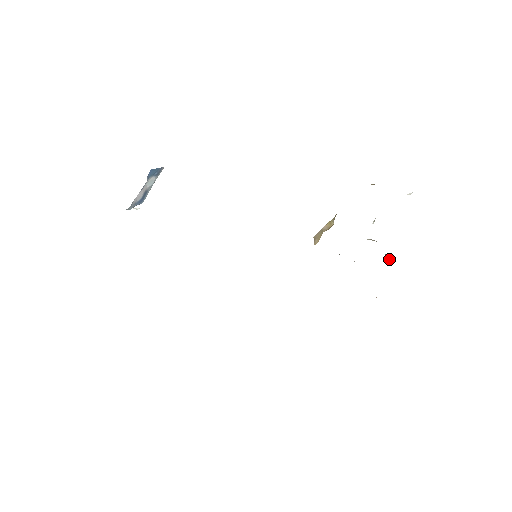
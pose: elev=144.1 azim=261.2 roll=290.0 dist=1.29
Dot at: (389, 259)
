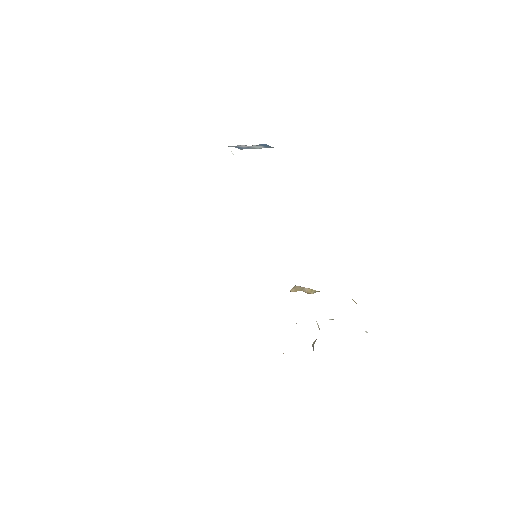
Dot at: occluded
